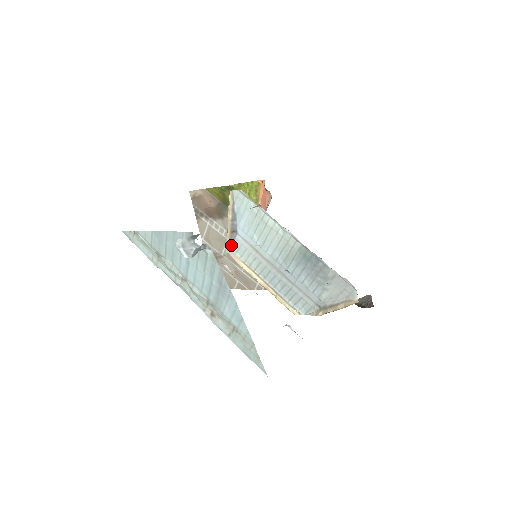
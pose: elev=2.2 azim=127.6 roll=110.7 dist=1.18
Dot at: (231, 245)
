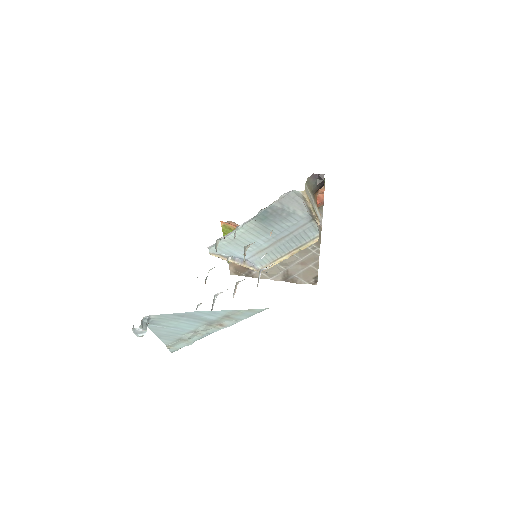
Dot at: (255, 267)
